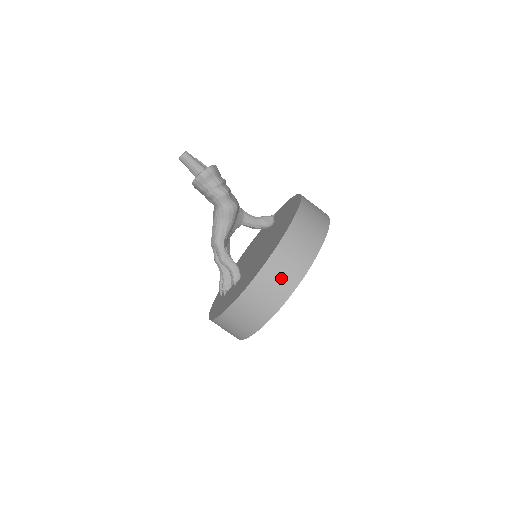
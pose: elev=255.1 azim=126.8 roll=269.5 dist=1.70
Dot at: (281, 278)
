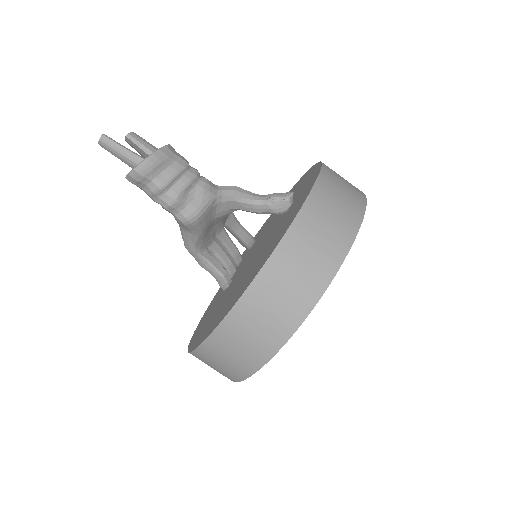
Dot at: (221, 366)
